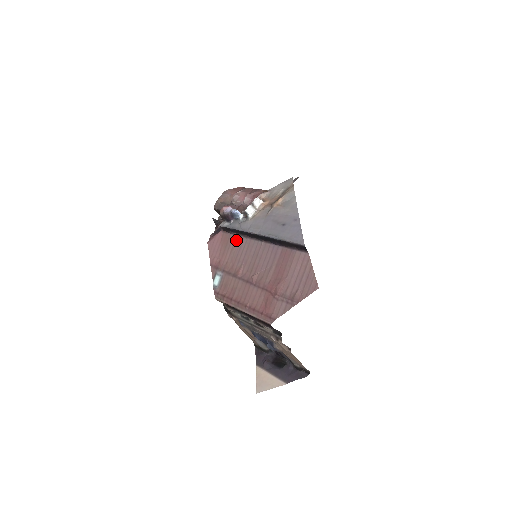
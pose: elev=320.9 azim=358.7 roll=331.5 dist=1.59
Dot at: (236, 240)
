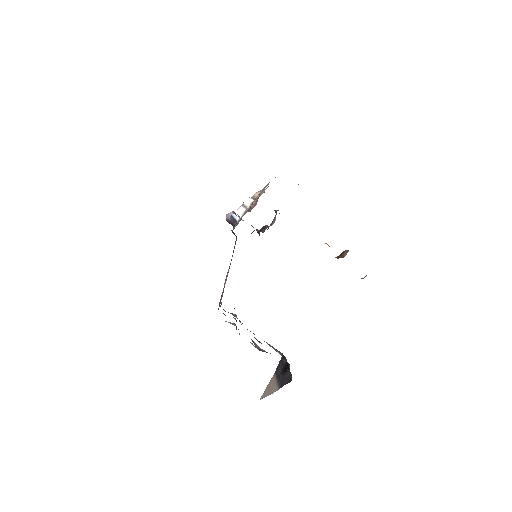
Dot at: occluded
